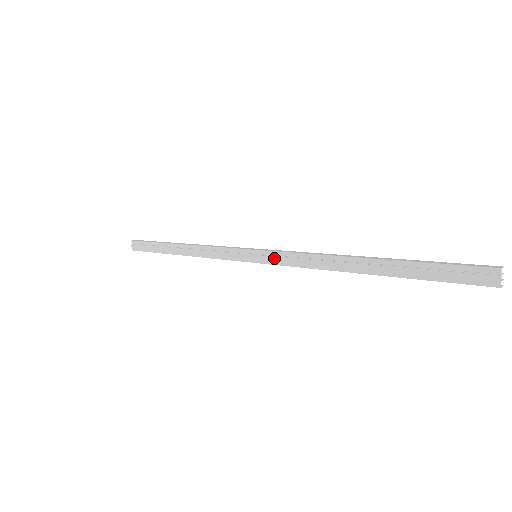
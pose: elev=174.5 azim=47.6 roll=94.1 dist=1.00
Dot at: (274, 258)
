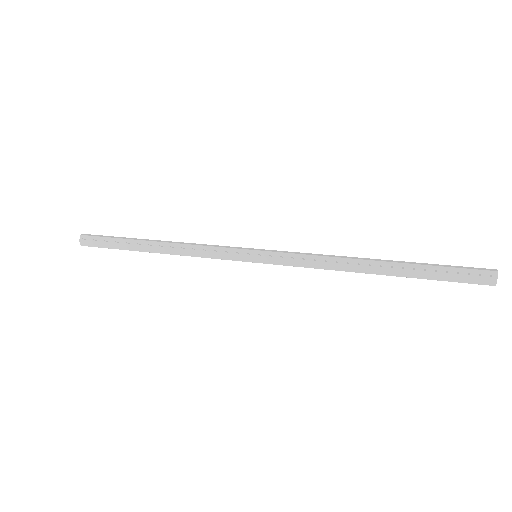
Dot at: (280, 259)
